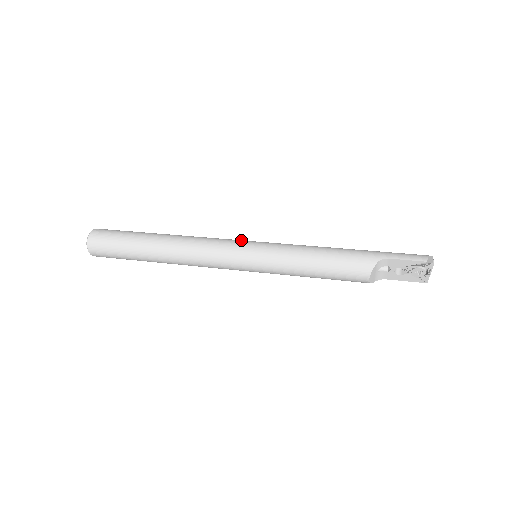
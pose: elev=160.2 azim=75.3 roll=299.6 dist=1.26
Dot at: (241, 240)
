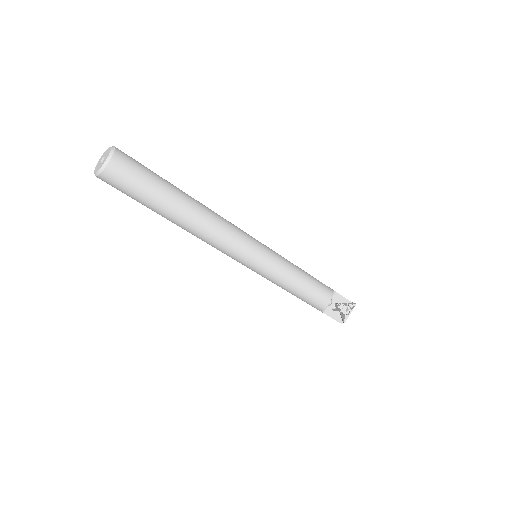
Dot at: occluded
